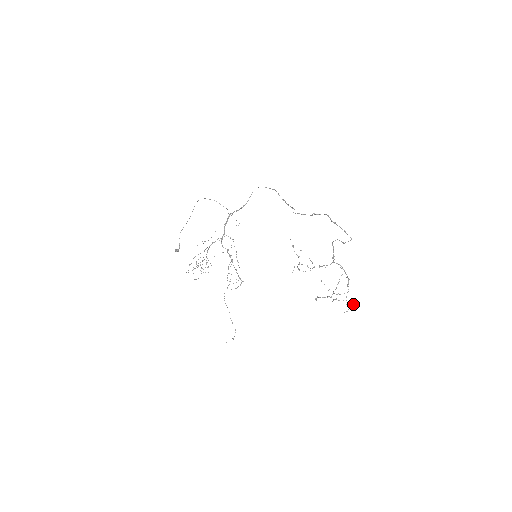
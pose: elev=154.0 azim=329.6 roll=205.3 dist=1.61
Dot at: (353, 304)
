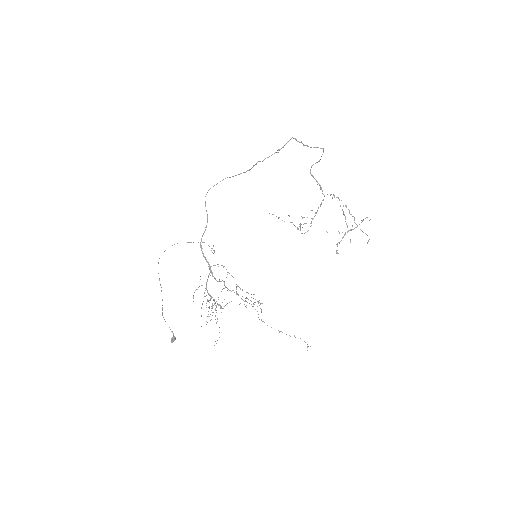
Dot at: (369, 220)
